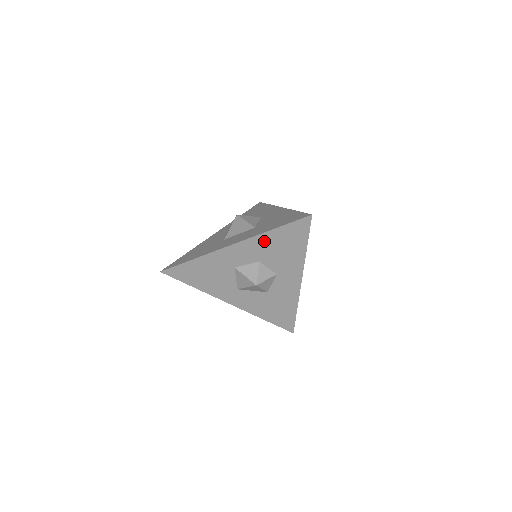
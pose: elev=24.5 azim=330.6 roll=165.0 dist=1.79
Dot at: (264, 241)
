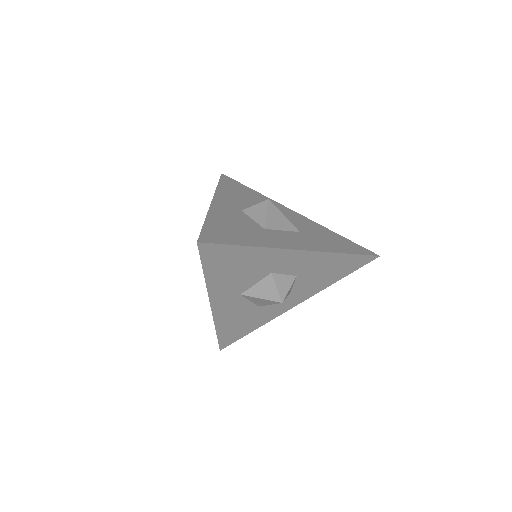
Dot at: (326, 260)
